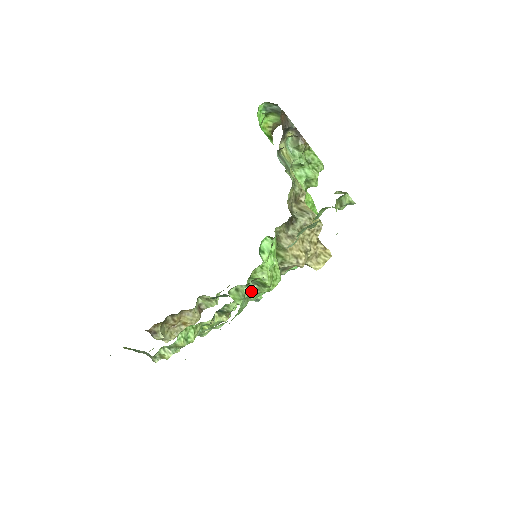
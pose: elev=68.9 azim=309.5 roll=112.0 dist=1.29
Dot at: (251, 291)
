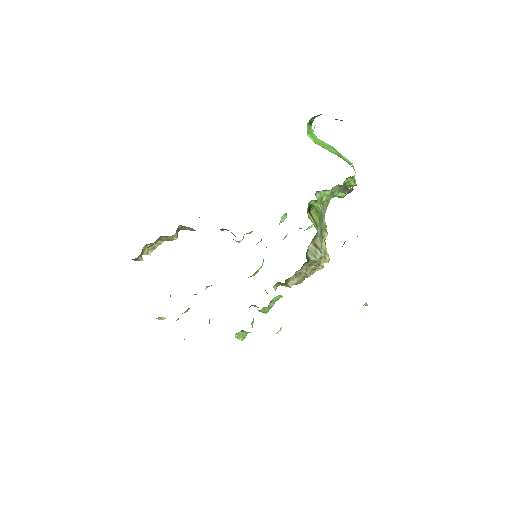
Dot at: (252, 326)
